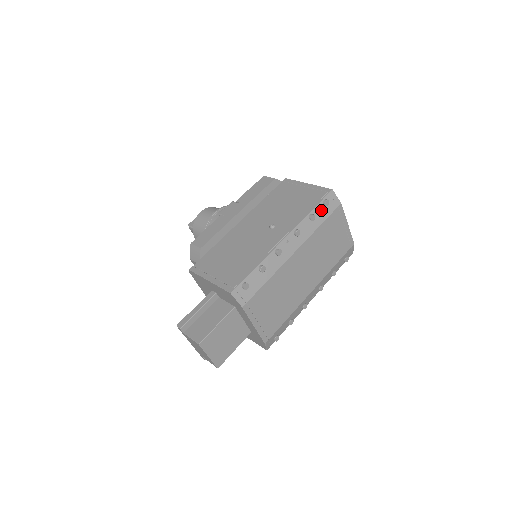
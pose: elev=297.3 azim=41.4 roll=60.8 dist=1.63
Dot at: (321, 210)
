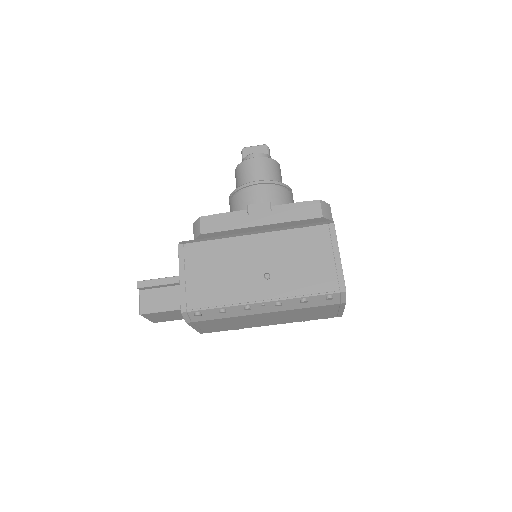
Dot at: (319, 299)
